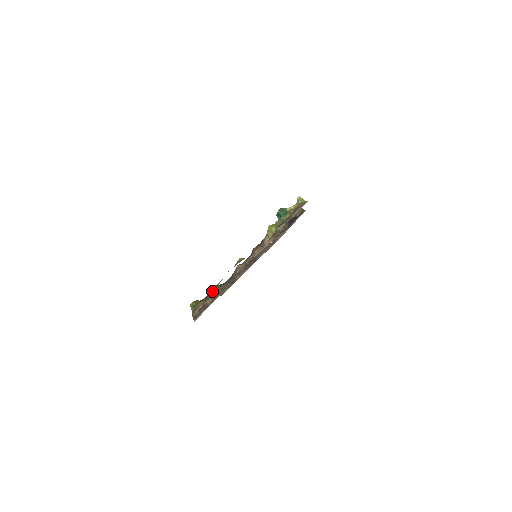
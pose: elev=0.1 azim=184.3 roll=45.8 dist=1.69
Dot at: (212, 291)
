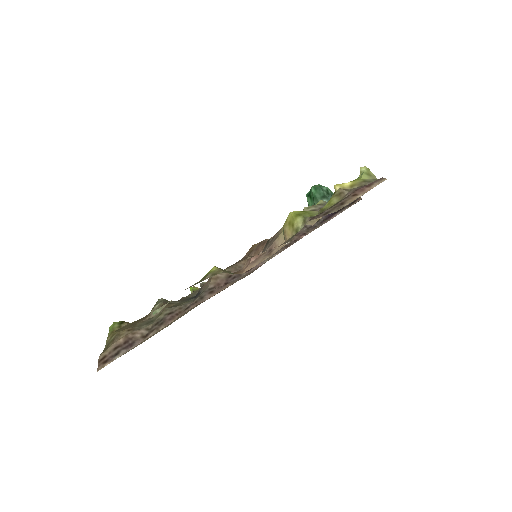
Dot at: occluded
